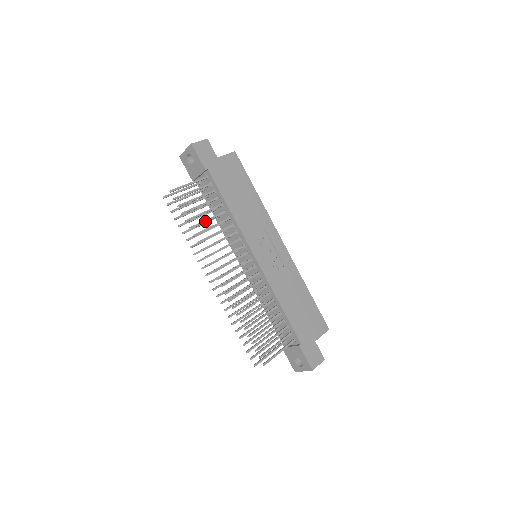
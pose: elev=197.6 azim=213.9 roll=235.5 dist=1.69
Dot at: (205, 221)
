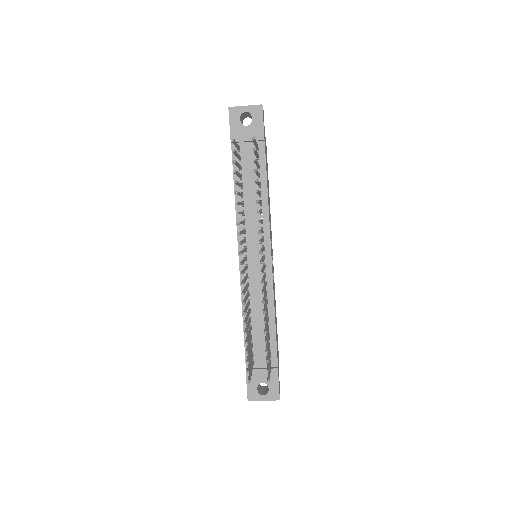
Dot at: (259, 192)
